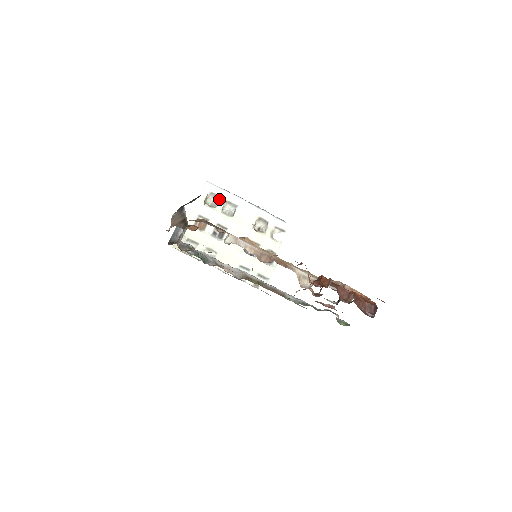
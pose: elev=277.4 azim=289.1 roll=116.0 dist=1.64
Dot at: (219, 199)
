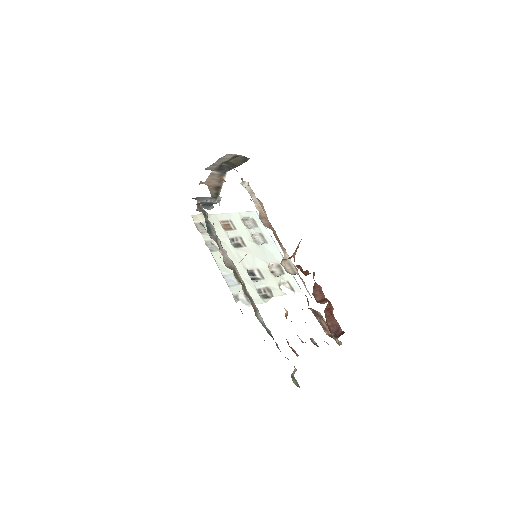
Dot at: (256, 227)
